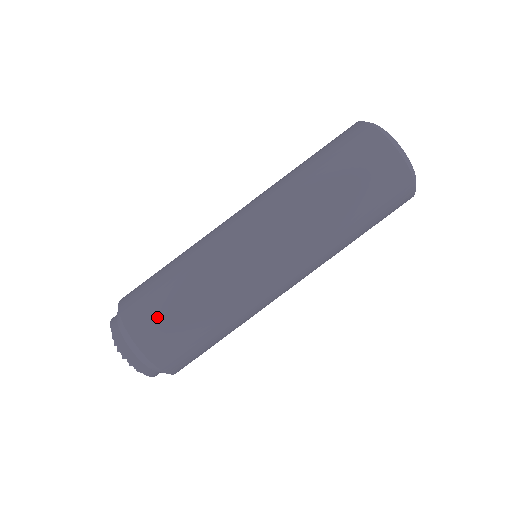
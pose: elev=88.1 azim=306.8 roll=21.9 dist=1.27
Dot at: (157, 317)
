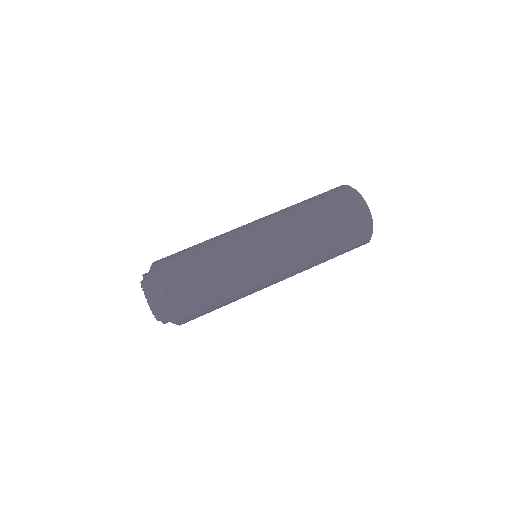
Dot at: (176, 260)
